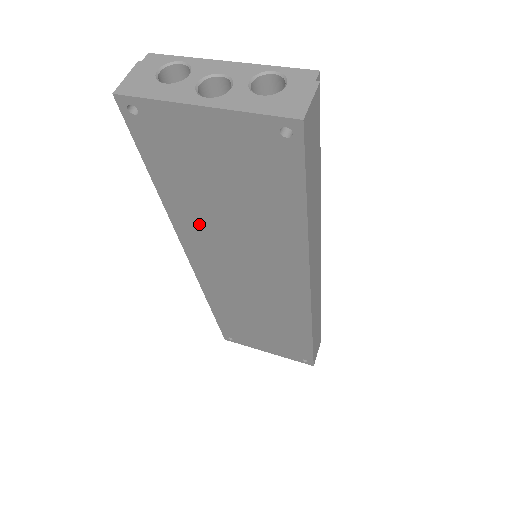
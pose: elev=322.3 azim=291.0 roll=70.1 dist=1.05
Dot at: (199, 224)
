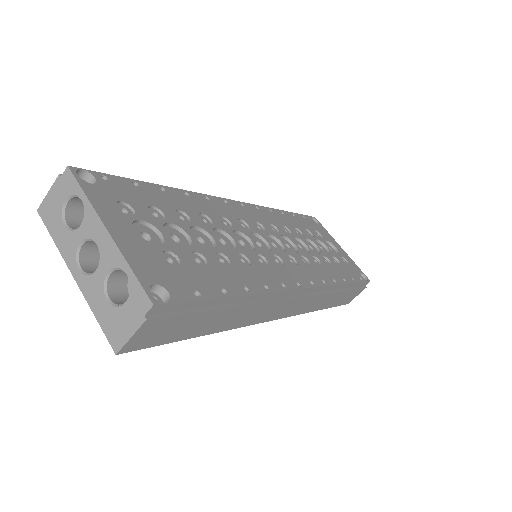
Dot at: occluded
